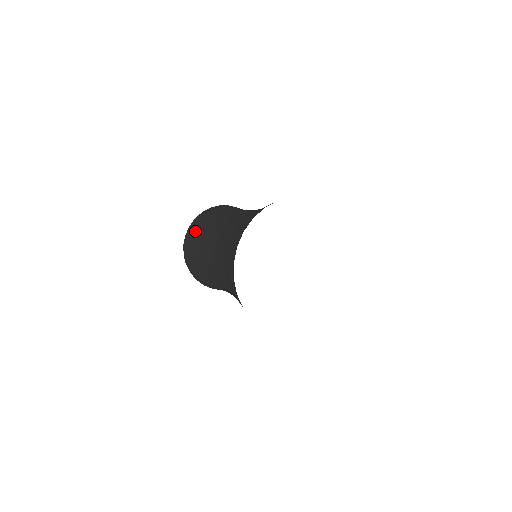
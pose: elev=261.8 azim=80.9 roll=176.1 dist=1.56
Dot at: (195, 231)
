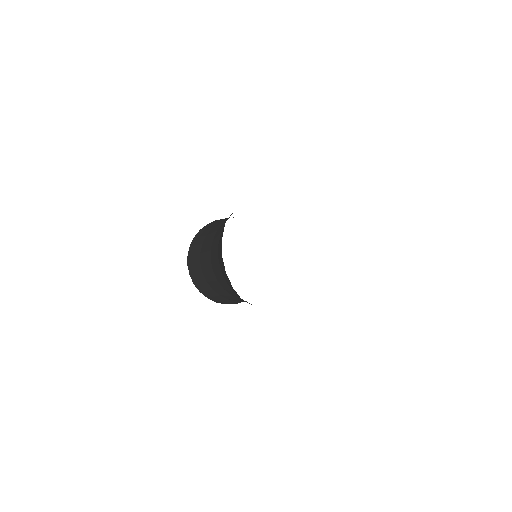
Dot at: (210, 225)
